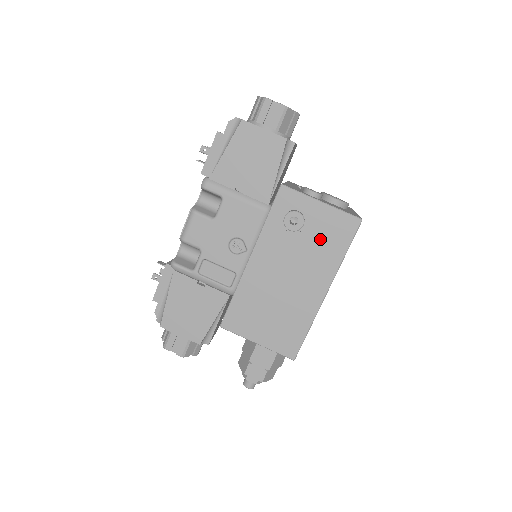
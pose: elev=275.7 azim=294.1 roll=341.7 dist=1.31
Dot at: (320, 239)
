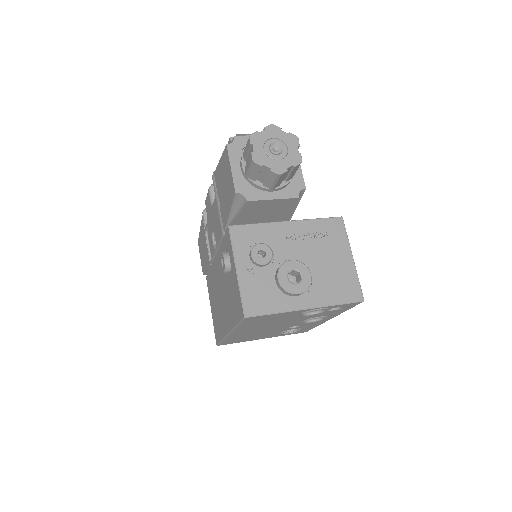
Dot at: (232, 295)
